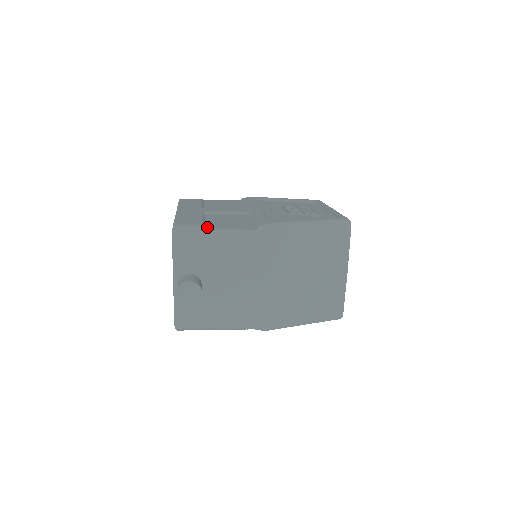
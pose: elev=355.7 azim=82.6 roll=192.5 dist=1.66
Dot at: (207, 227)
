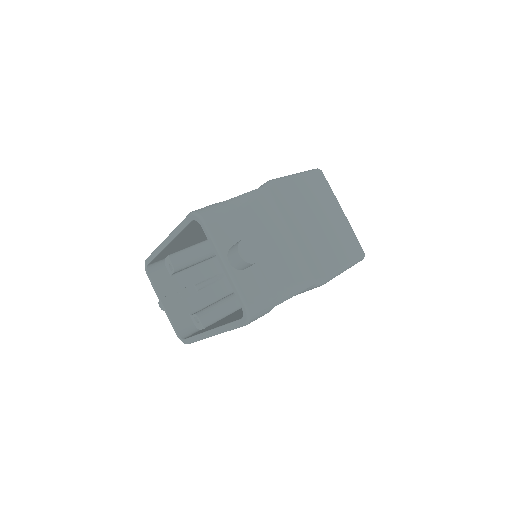
Dot at: occluded
